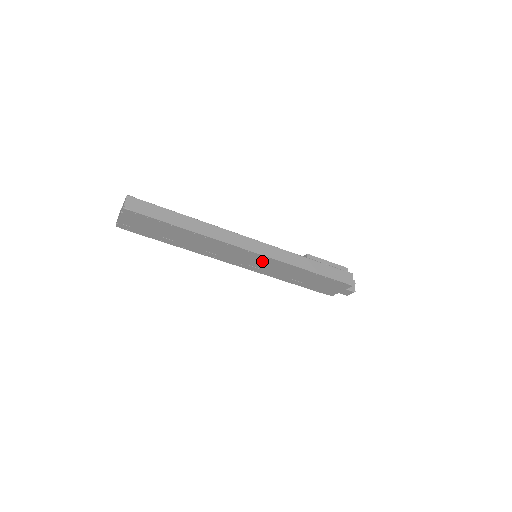
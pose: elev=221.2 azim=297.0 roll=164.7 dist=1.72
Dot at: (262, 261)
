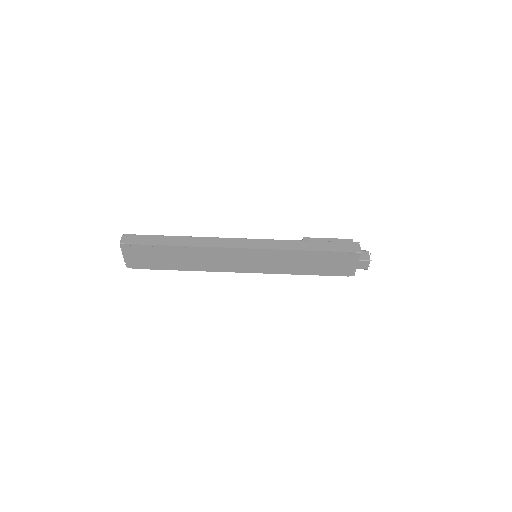
Dot at: (260, 257)
